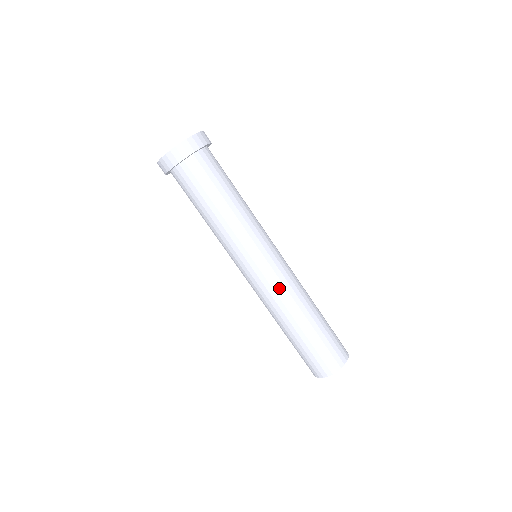
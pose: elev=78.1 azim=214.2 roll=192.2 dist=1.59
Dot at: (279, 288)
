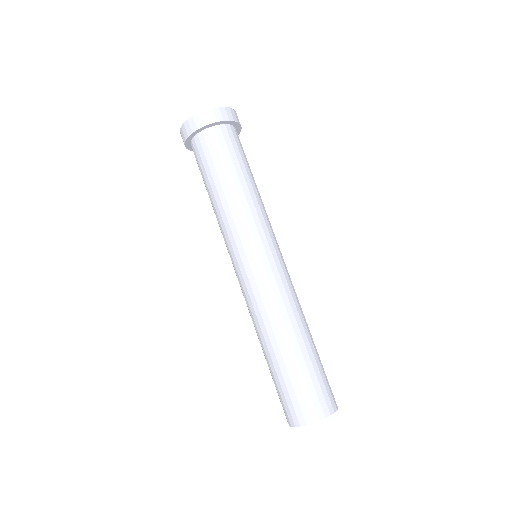
Dot at: (284, 288)
